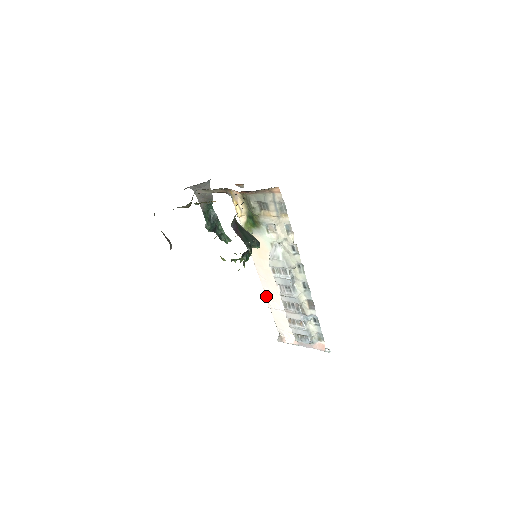
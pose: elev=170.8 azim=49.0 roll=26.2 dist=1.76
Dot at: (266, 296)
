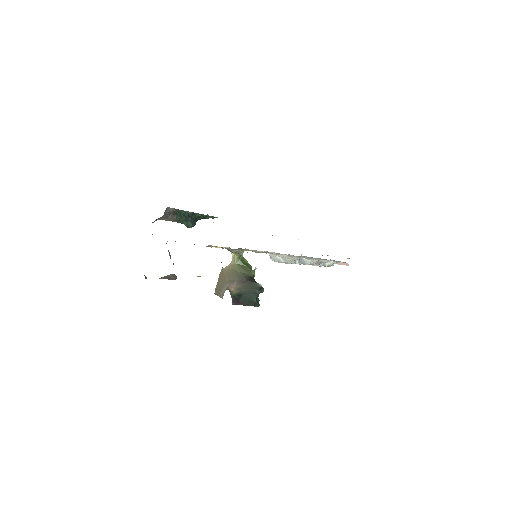
Dot at: occluded
